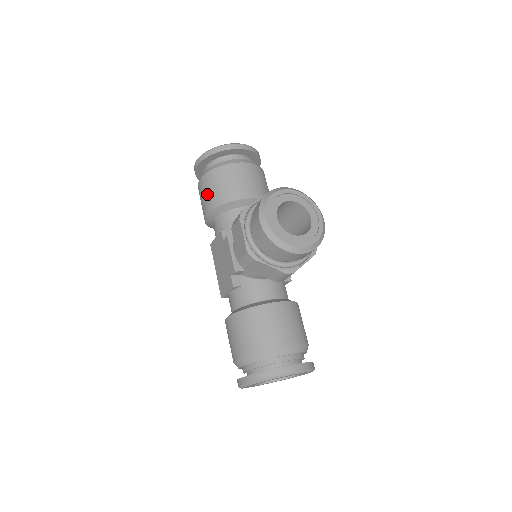
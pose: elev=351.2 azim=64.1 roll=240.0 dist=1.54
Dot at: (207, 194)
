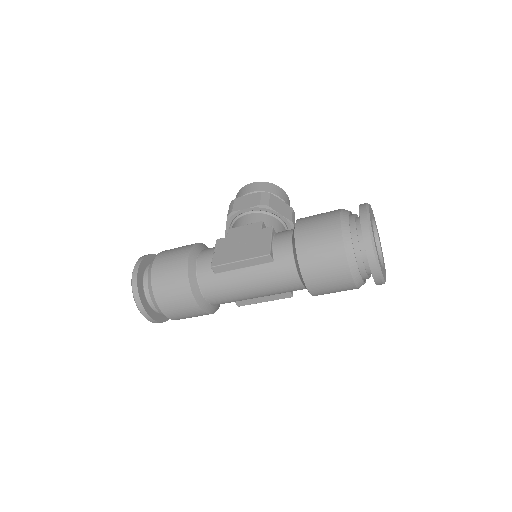
Dot at: (175, 251)
